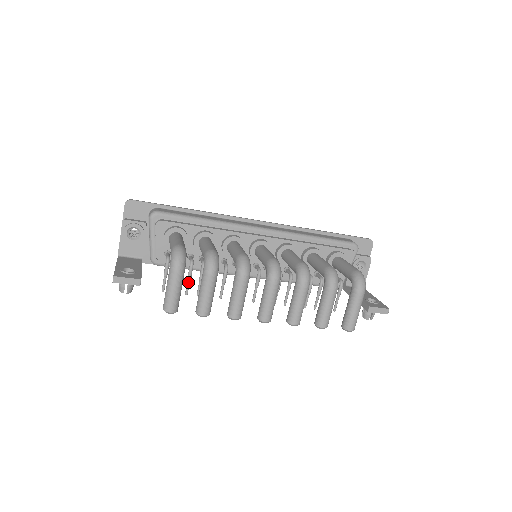
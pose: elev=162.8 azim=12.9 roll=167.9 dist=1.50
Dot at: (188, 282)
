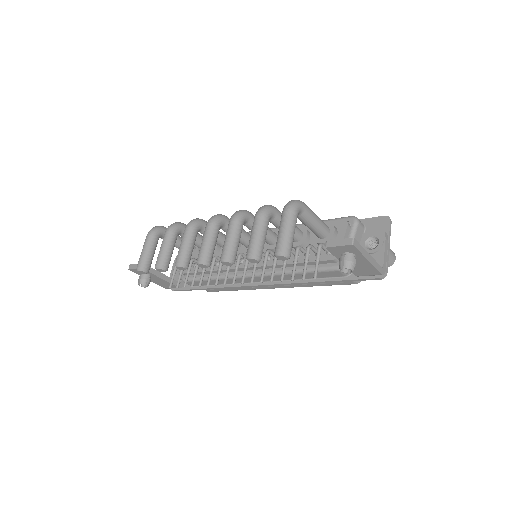
Dot at: (186, 275)
